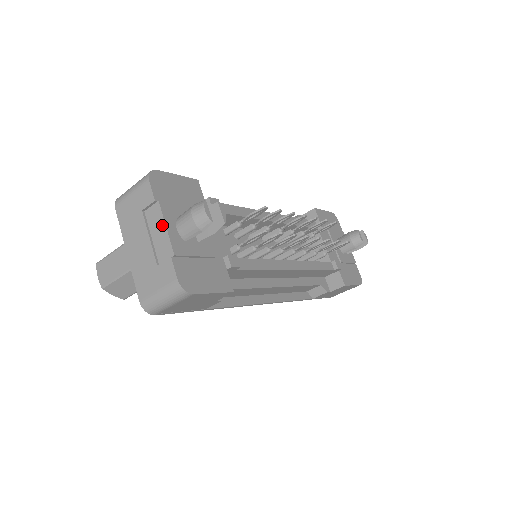
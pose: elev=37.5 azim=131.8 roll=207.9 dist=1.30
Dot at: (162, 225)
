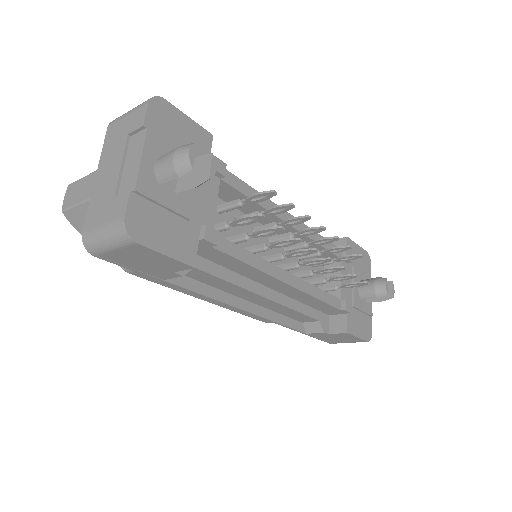
Dot at: (139, 154)
